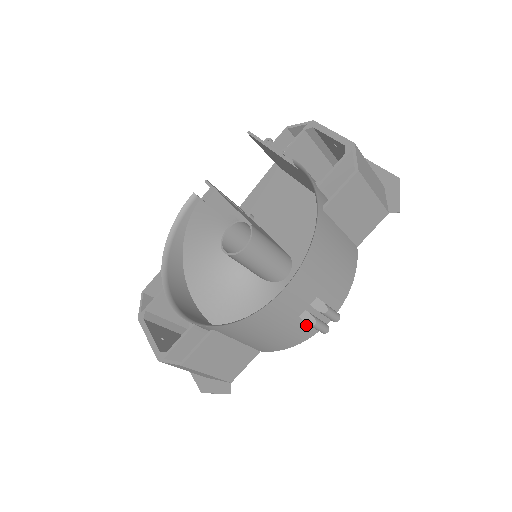
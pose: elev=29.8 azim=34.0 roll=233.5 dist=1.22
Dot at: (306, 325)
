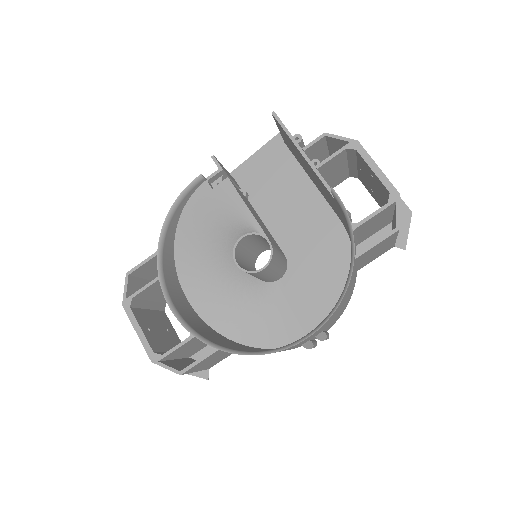
Dot at: (301, 345)
